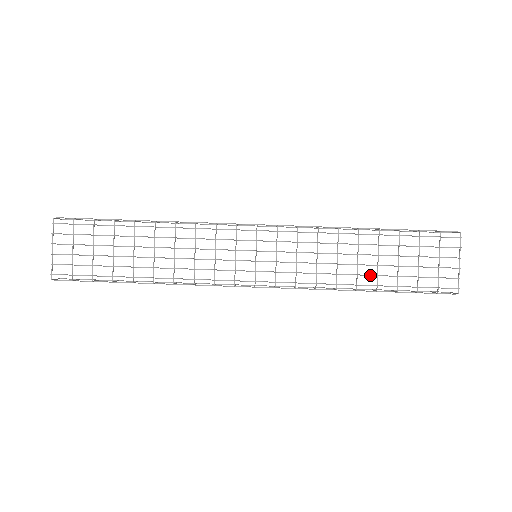
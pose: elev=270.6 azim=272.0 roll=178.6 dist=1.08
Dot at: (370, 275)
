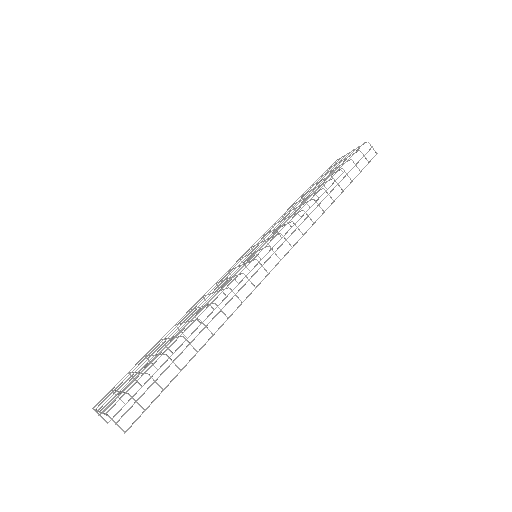
Dot at: (320, 186)
